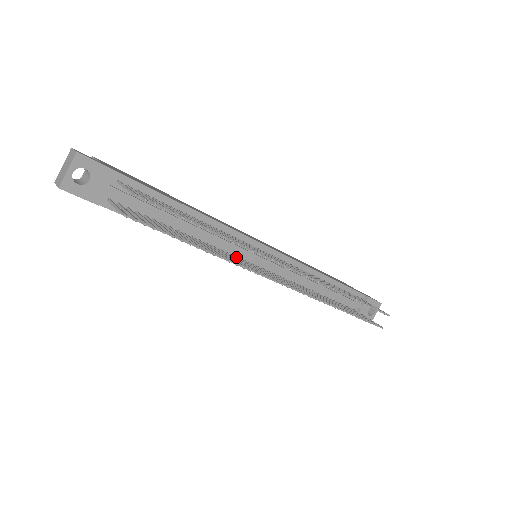
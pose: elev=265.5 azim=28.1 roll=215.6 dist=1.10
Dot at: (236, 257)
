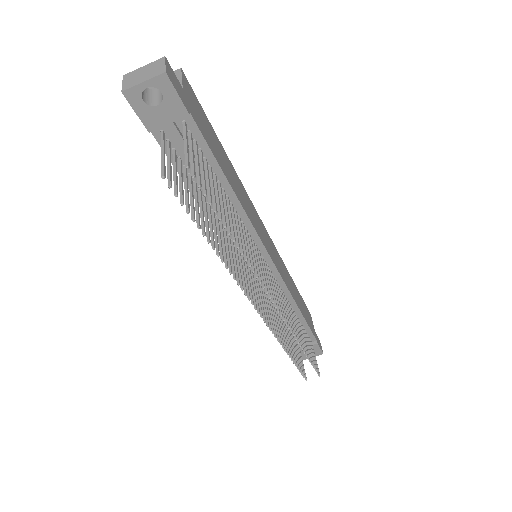
Dot at: (237, 253)
